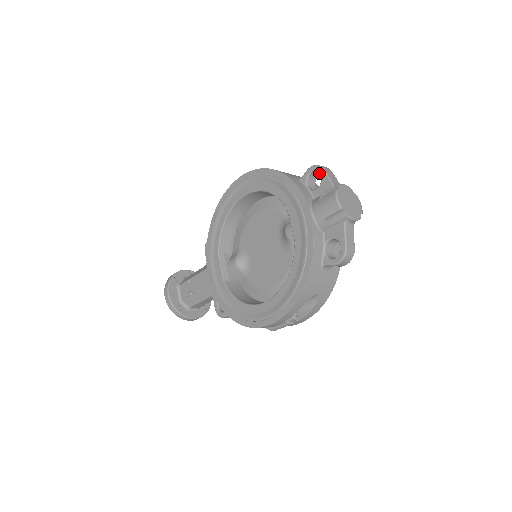
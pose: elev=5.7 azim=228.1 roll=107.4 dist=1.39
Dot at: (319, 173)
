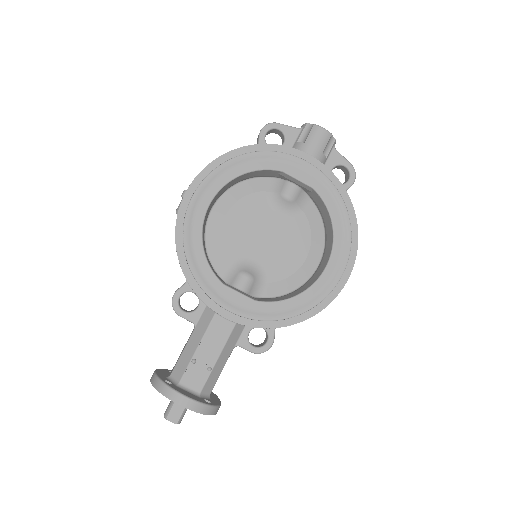
Dot at: (266, 134)
